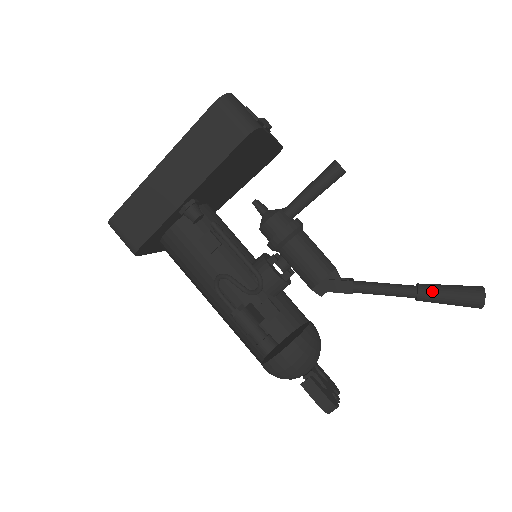
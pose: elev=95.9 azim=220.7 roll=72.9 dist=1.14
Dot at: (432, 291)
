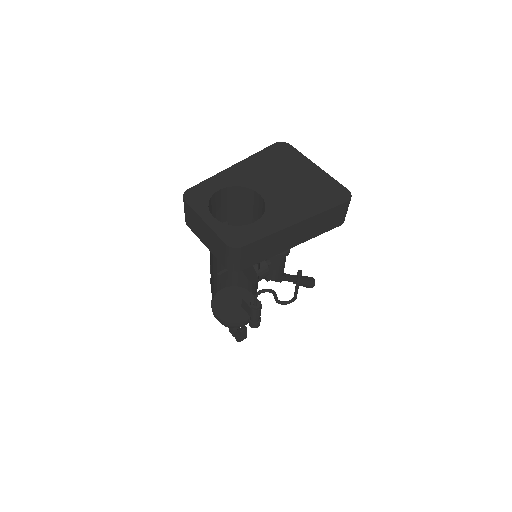
Dot at: (304, 282)
